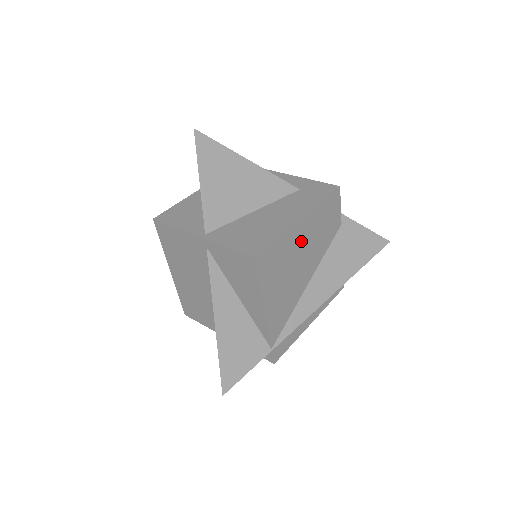
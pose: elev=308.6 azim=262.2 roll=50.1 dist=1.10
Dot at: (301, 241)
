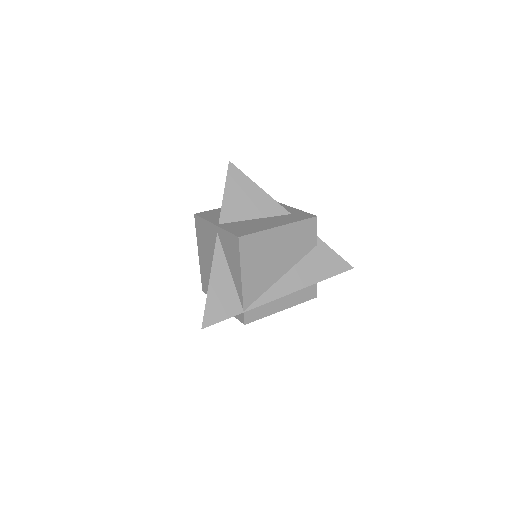
Dot at: (278, 242)
